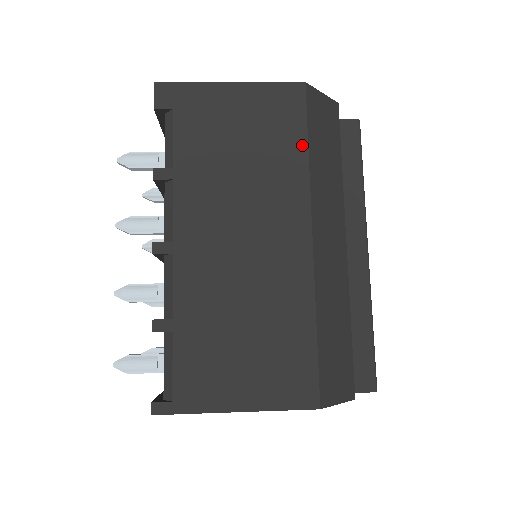
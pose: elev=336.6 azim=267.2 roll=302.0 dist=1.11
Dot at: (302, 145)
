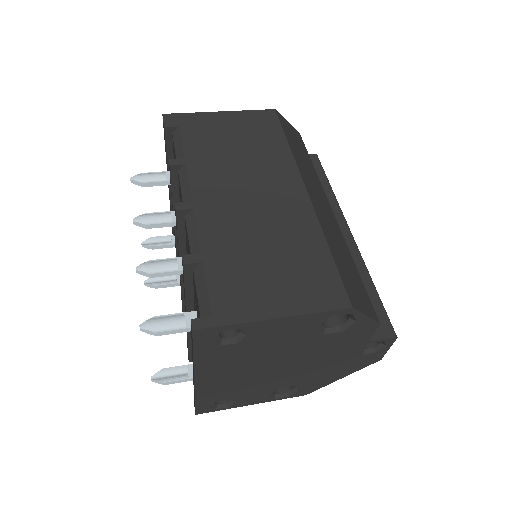
Dot at: (282, 140)
